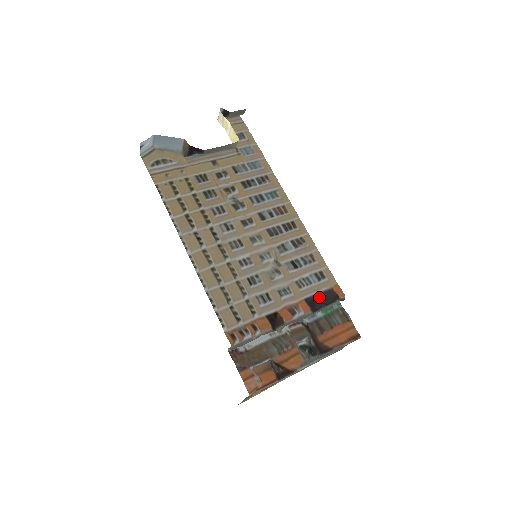
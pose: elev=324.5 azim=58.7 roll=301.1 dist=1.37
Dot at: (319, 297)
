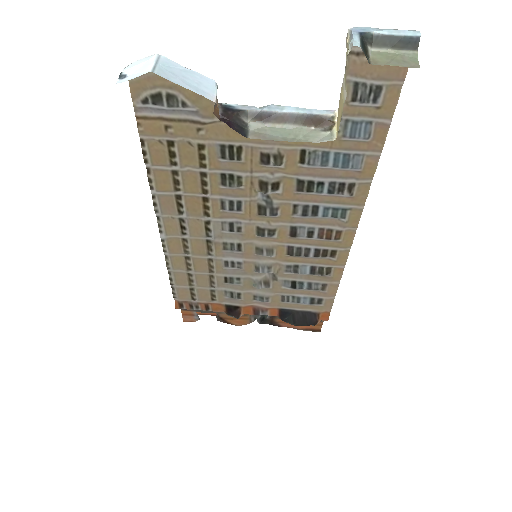
Dot at: (296, 314)
